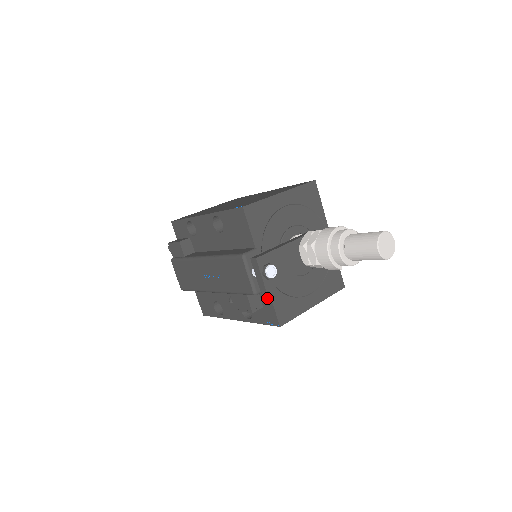
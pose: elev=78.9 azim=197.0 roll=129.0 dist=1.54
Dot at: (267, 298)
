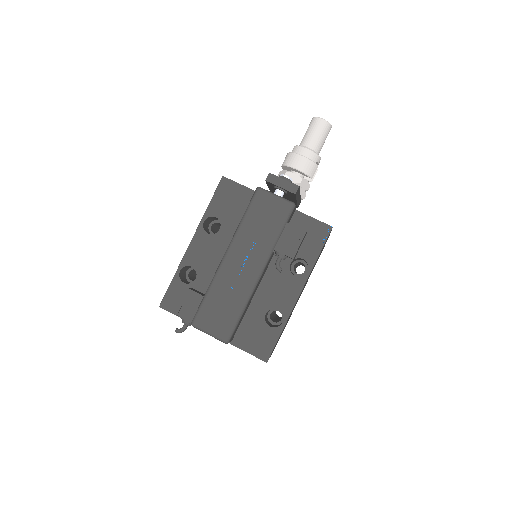
Dot at: (302, 219)
